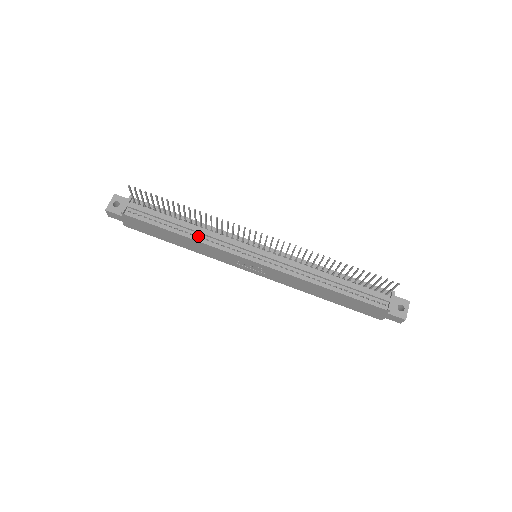
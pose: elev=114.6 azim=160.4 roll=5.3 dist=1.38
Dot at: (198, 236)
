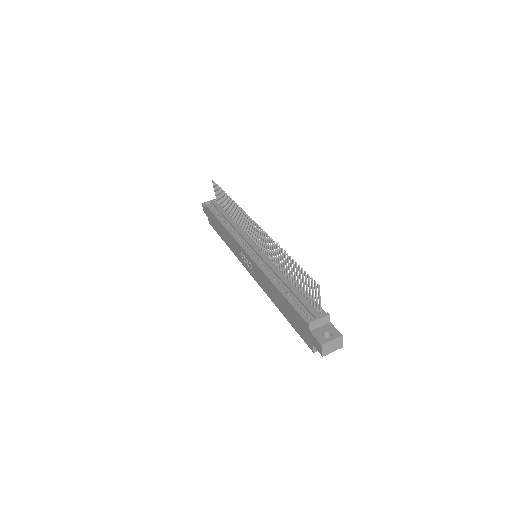
Dot at: (230, 227)
